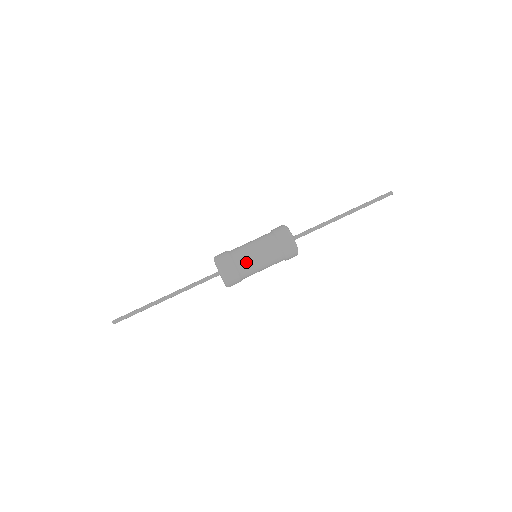
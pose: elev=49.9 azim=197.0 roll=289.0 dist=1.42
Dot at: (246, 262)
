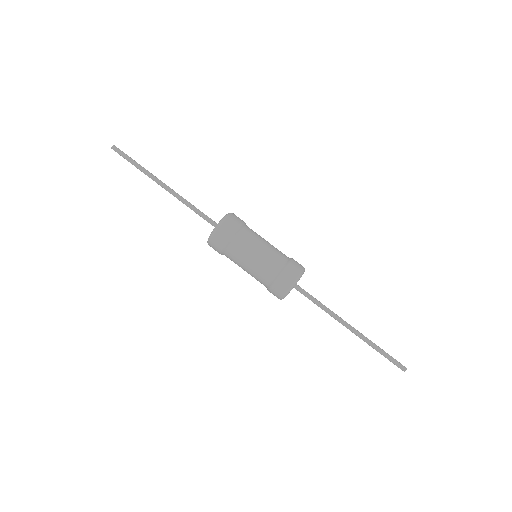
Dot at: (246, 242)
